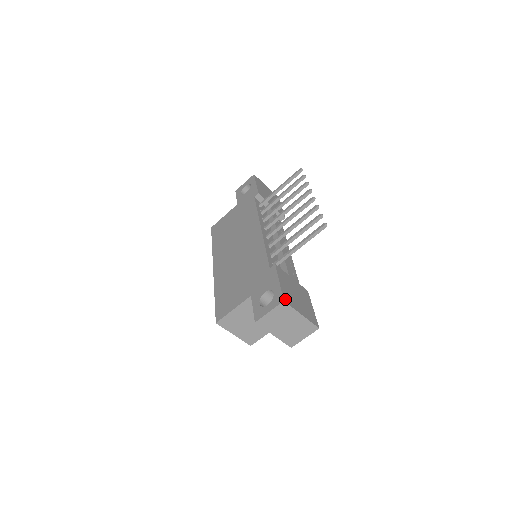
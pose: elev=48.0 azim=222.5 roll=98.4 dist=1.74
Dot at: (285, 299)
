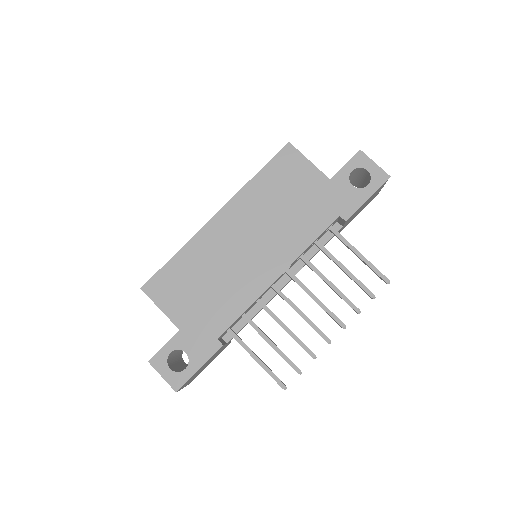
Dot at: occluded
